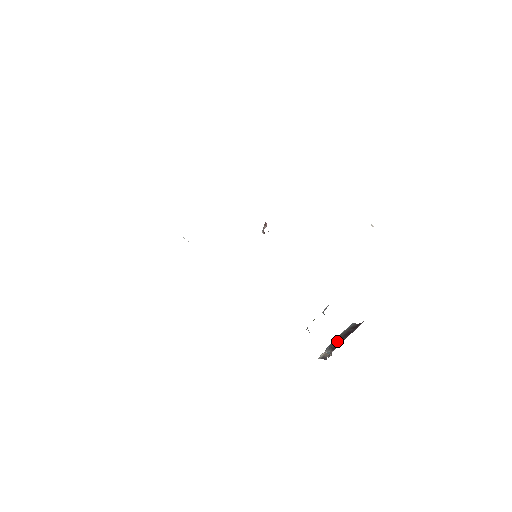
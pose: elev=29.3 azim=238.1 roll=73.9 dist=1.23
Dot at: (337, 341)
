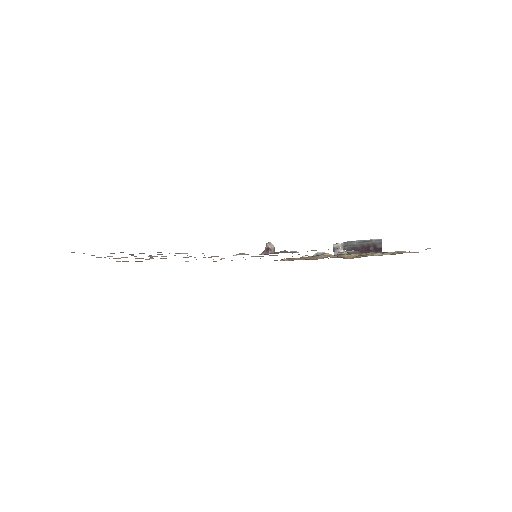
Dot at: (353, 247)
